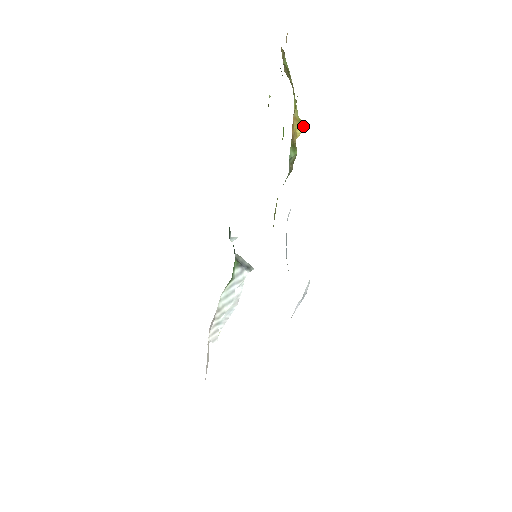
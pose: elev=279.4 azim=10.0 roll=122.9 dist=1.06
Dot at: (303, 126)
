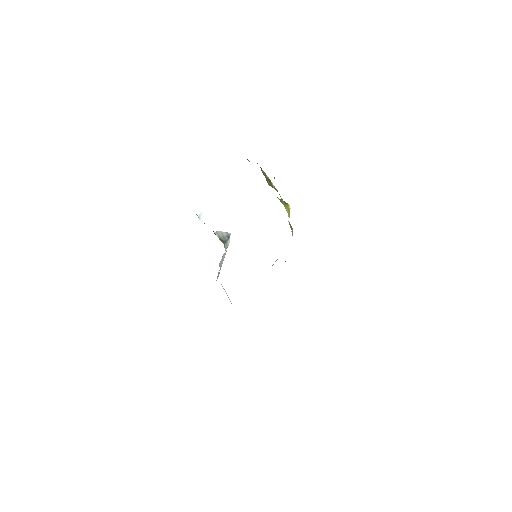
Dot at: (289, 208)
